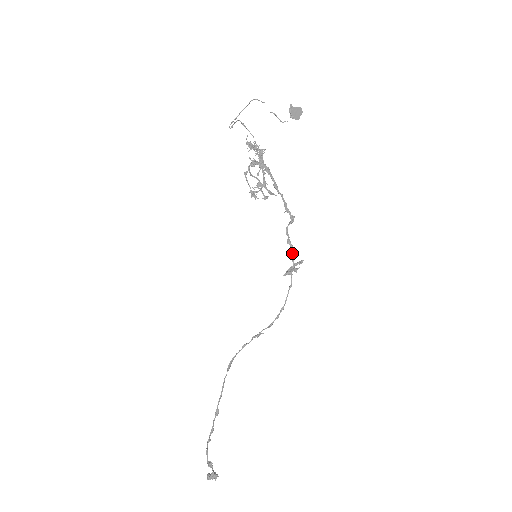
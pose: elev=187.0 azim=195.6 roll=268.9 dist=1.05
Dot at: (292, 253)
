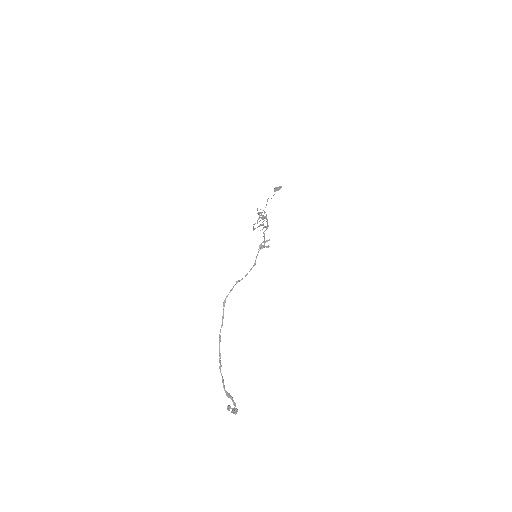
Dot at: (264, 239)
